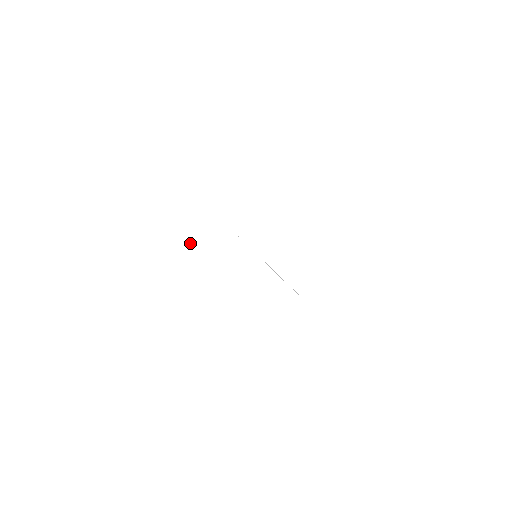
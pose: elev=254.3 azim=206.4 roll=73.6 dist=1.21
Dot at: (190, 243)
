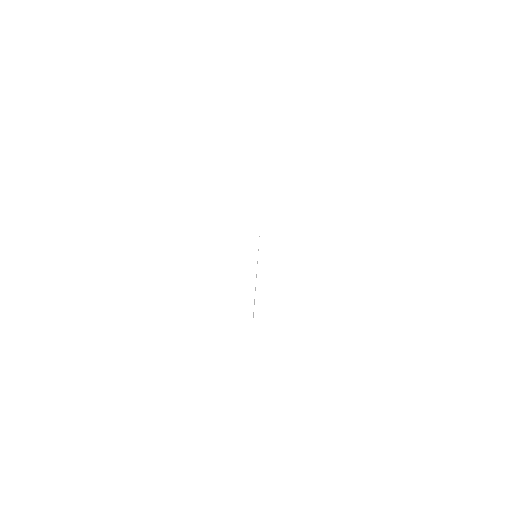
Dot at: occluded
